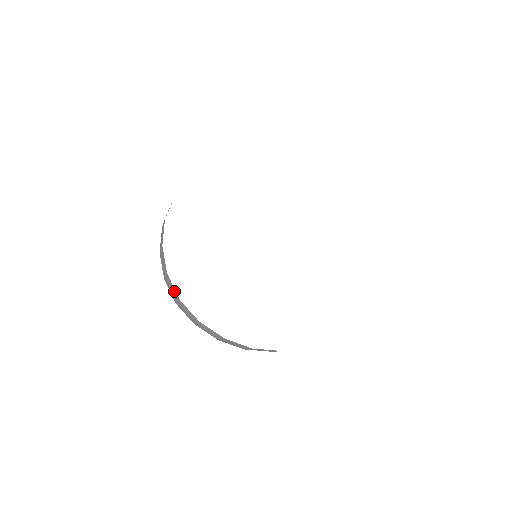
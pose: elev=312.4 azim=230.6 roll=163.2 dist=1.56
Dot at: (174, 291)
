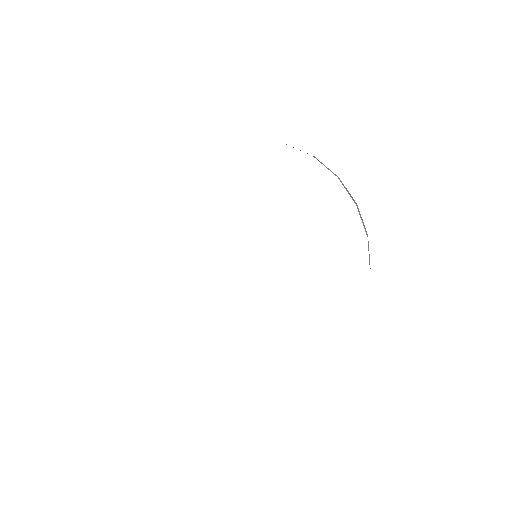
Dot at: occluded
